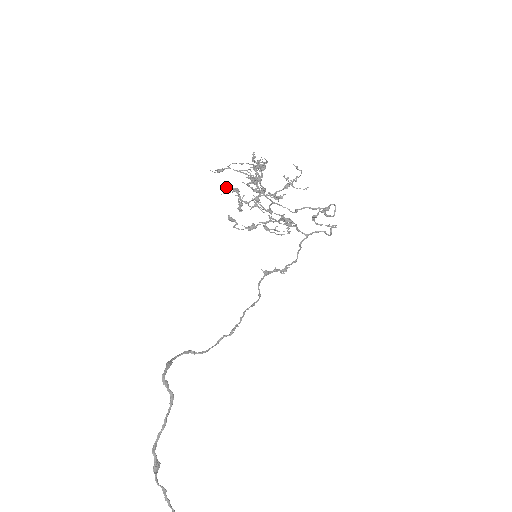
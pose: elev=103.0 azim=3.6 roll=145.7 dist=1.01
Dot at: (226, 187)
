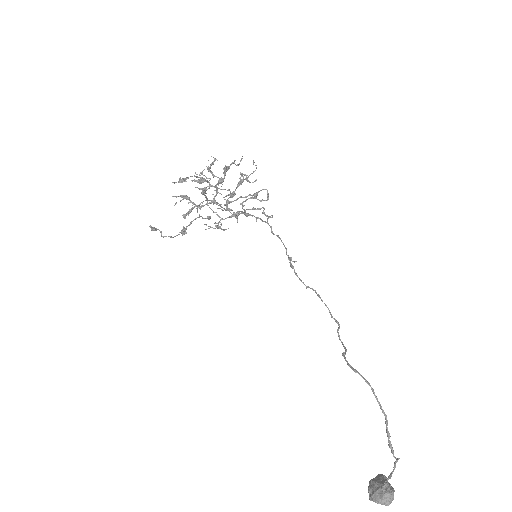
Dot at: (173, 196)
